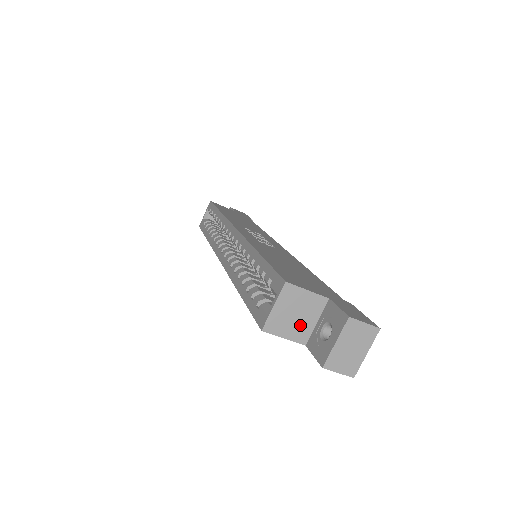
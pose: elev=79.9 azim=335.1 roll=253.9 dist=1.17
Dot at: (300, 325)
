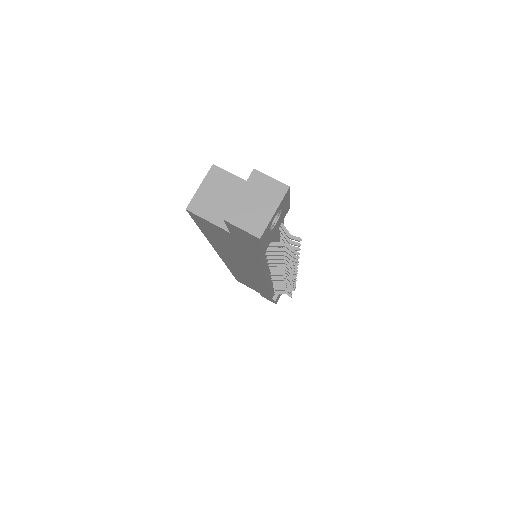
Dot at: (225, 210)
